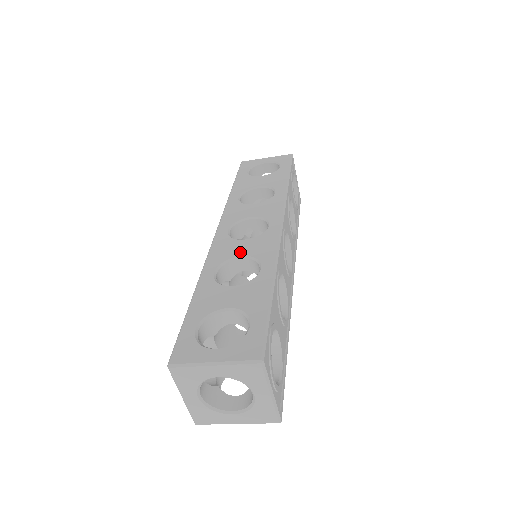
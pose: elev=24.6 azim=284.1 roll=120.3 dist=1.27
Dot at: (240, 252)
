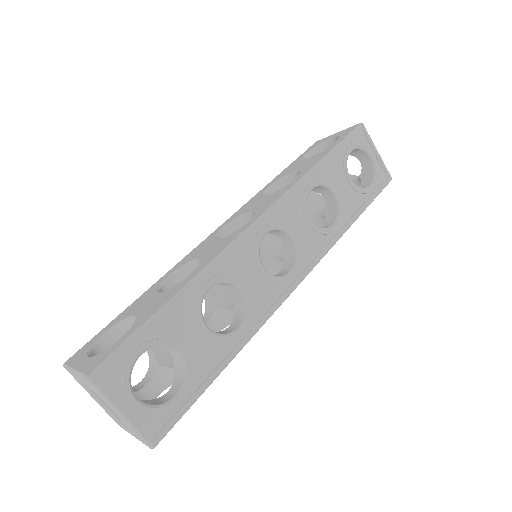
Dot at: (201, 254)
